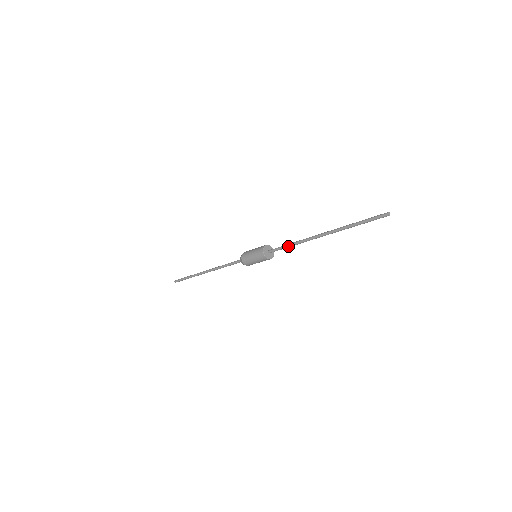
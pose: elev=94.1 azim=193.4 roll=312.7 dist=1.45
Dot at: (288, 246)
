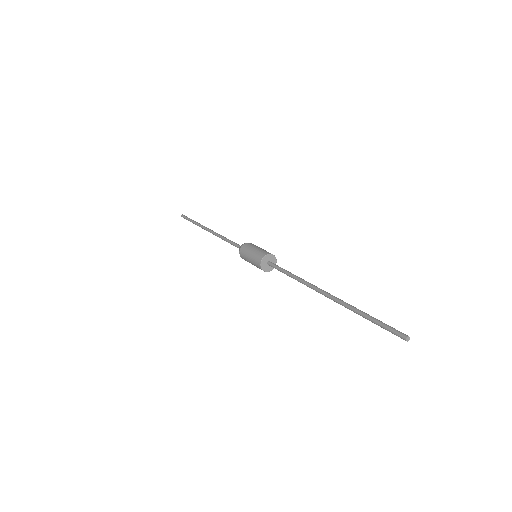
Dot at: occluded
